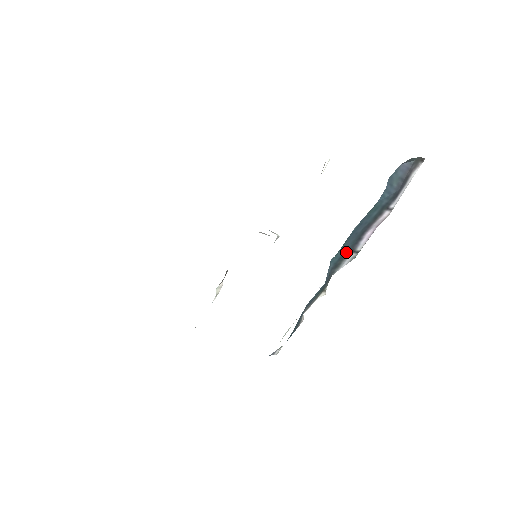
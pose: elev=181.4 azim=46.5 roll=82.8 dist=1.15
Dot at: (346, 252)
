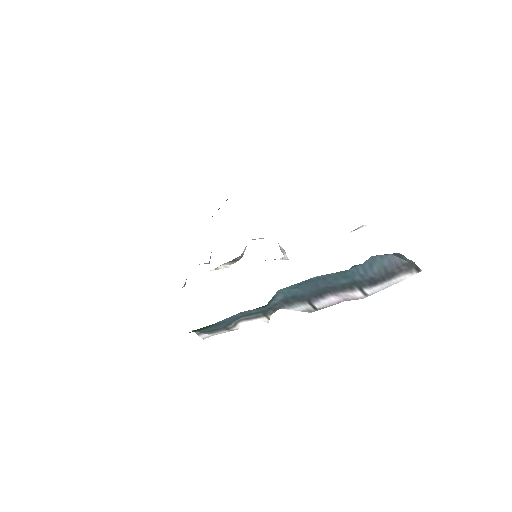
Dot at: (301, 296)
